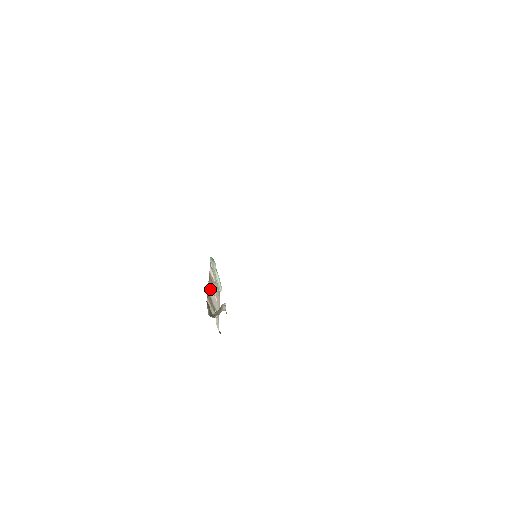
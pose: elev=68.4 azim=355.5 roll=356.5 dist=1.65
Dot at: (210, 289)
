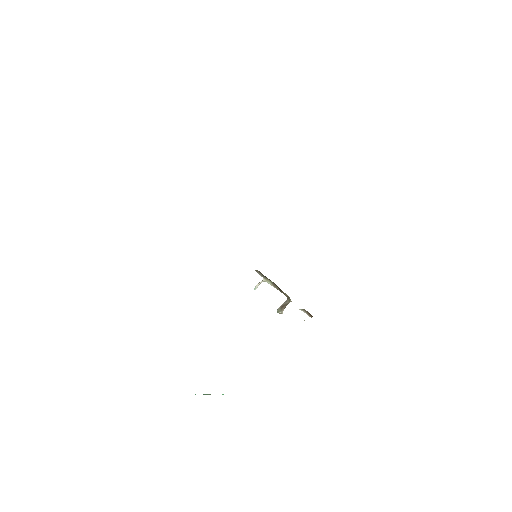
Dot at: occluded
